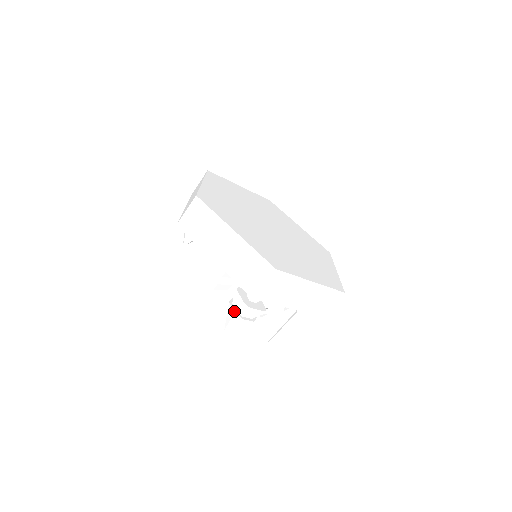
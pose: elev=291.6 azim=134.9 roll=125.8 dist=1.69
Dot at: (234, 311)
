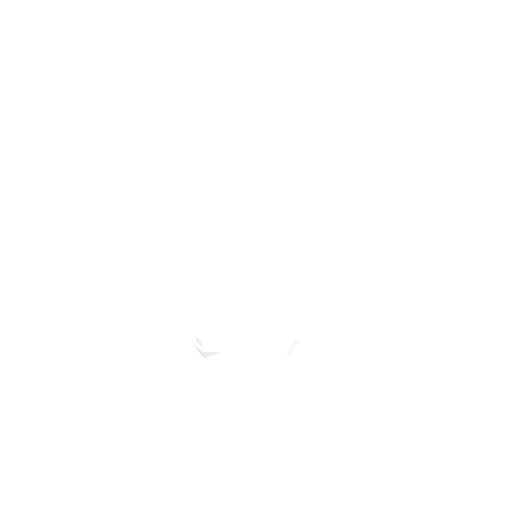
Dot at: (193, 341)
